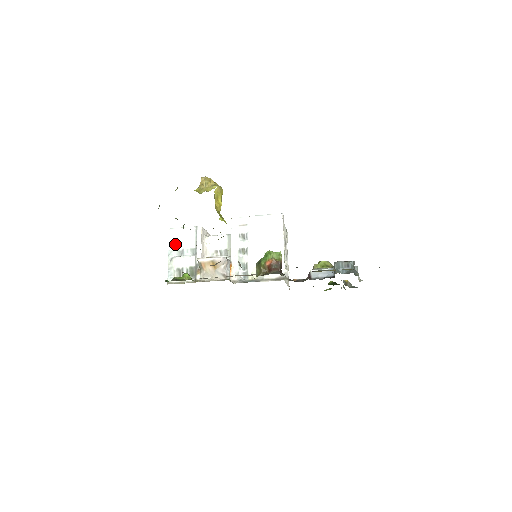
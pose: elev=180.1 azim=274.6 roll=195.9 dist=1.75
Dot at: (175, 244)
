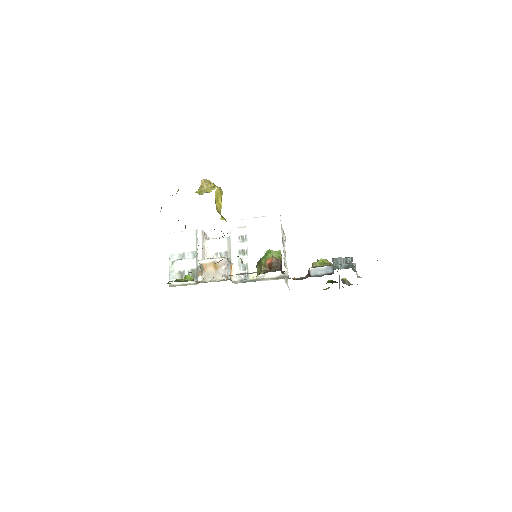
Dot at: (176, 248)
